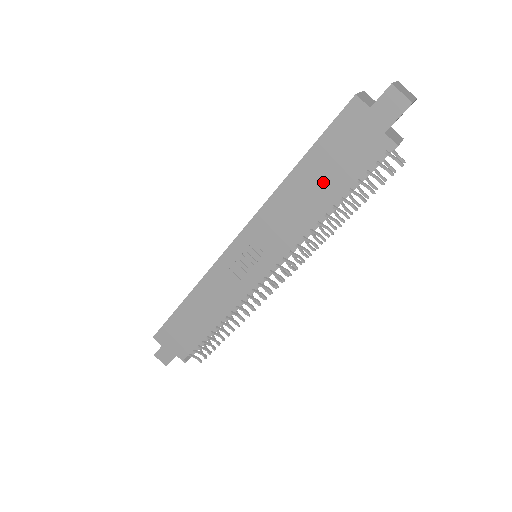
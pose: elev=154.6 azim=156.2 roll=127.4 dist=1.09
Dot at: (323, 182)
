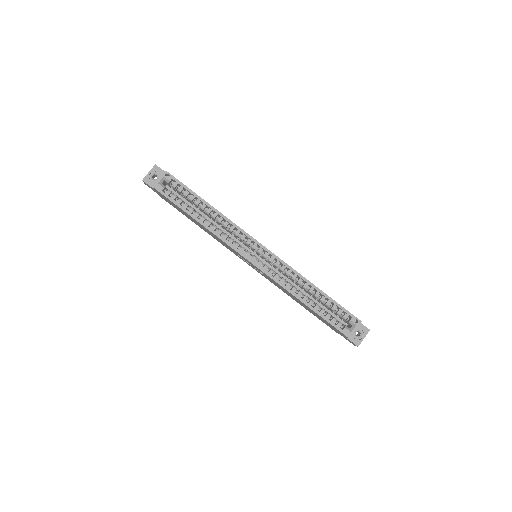
Dot at: (308, 309)
